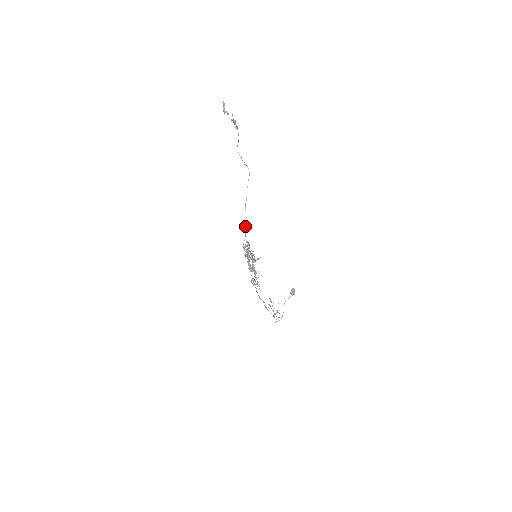
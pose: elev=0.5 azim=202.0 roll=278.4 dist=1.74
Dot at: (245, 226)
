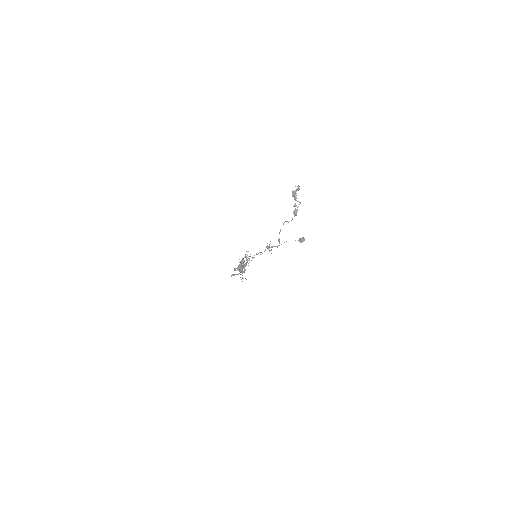
Dot at: occluded
